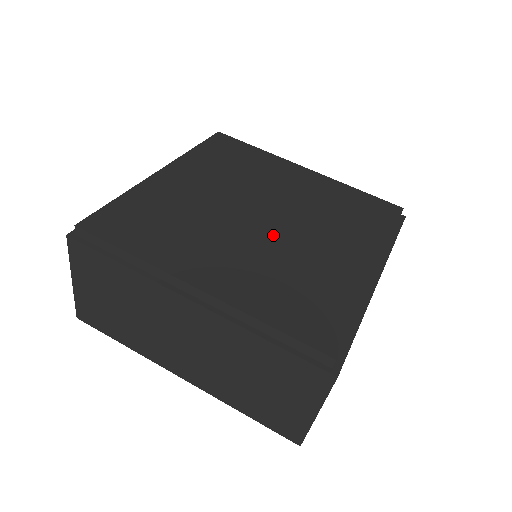
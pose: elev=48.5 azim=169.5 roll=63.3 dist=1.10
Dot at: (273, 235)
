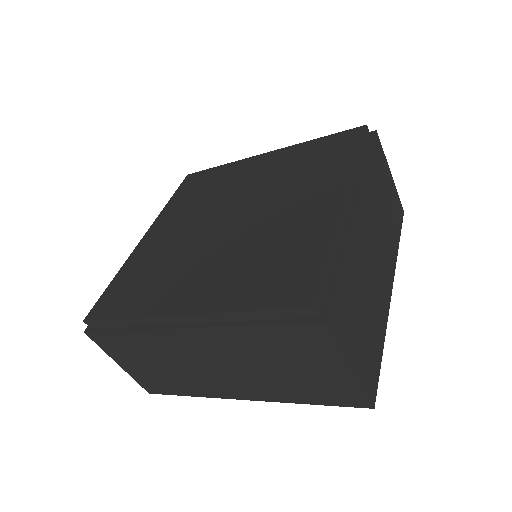
Dot at: (241, 230)
